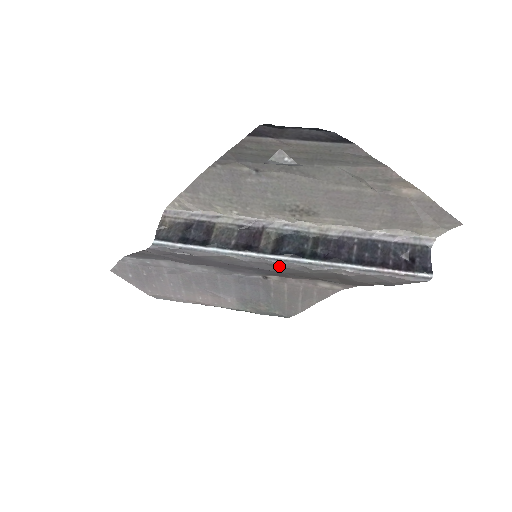
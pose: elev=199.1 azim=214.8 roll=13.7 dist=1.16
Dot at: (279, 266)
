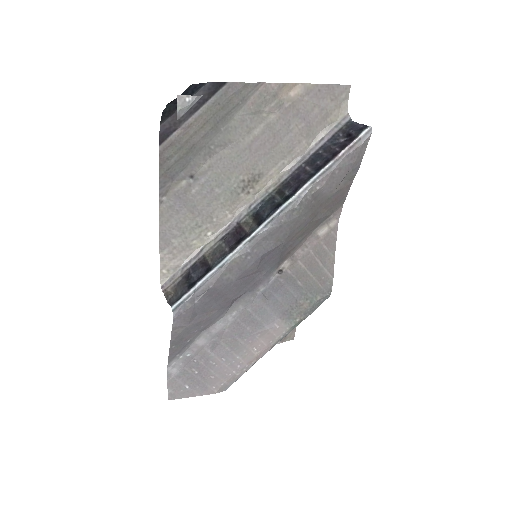
Dot at: (273, 231)
